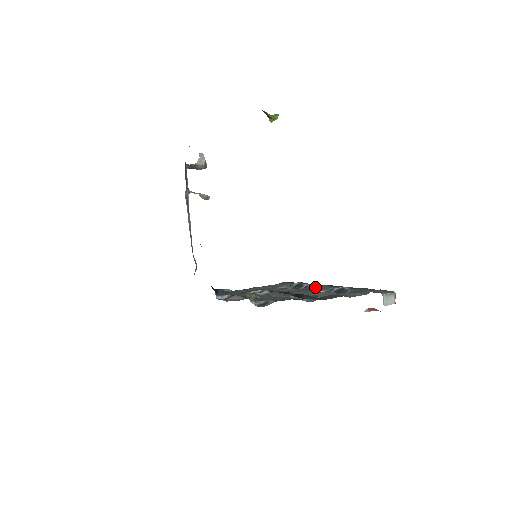
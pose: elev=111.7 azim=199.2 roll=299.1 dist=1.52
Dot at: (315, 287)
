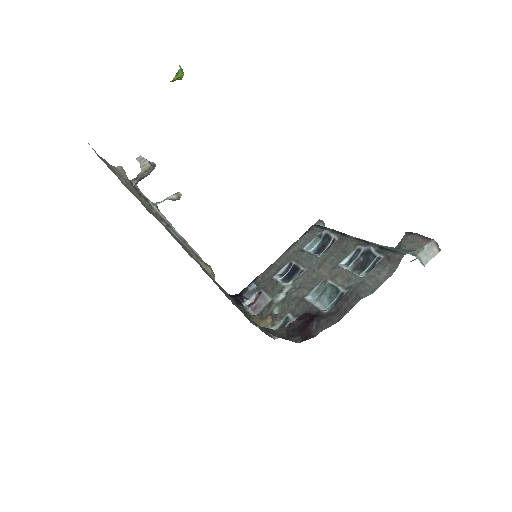
Dot at: (342, 245)
